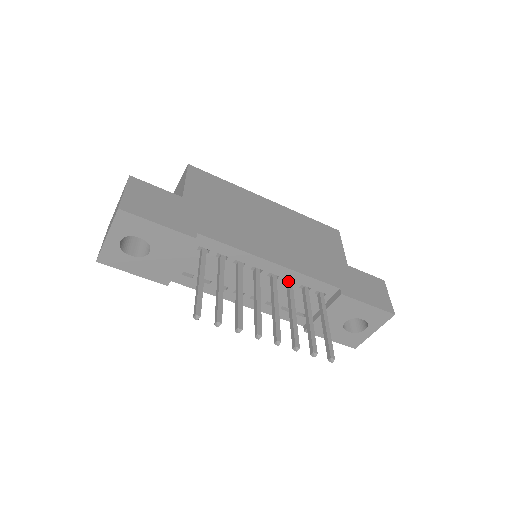
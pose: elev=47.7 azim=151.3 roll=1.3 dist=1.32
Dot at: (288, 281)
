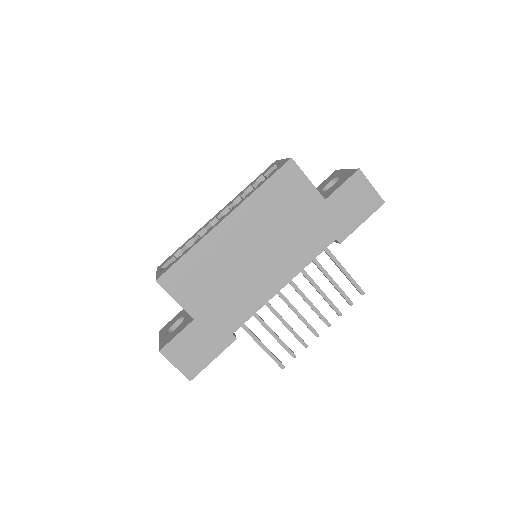
Dot at: occluded
